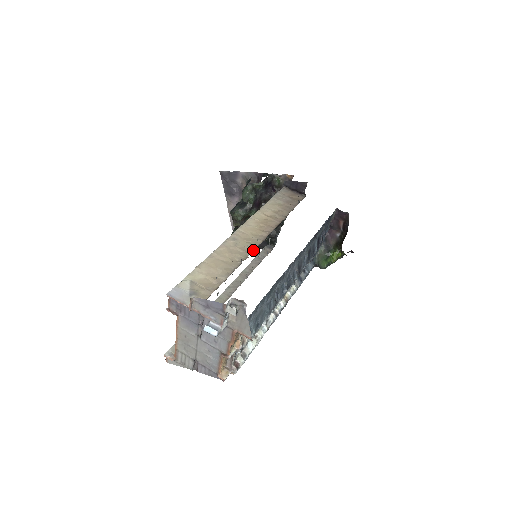
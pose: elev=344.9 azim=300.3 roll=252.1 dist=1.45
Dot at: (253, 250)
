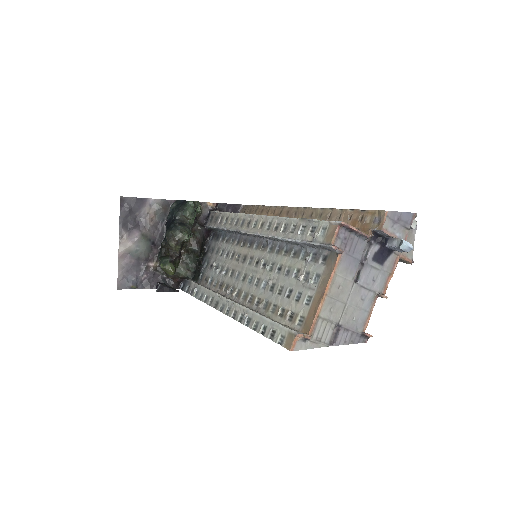
Dot at: occluded
